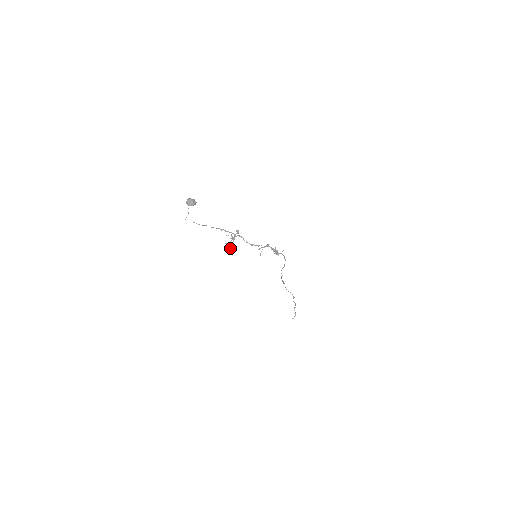
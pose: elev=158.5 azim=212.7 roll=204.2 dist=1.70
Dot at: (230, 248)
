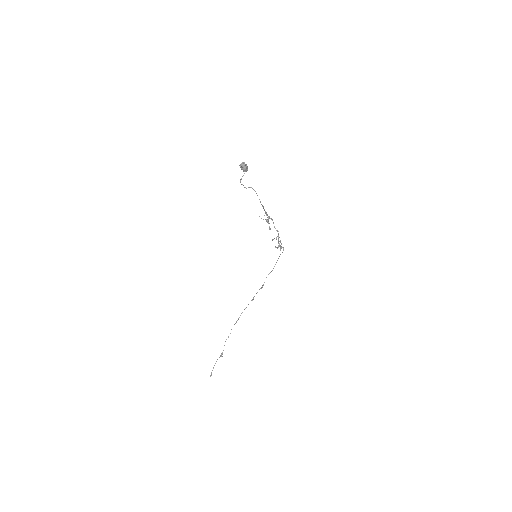
Dot at: (270, 229)
